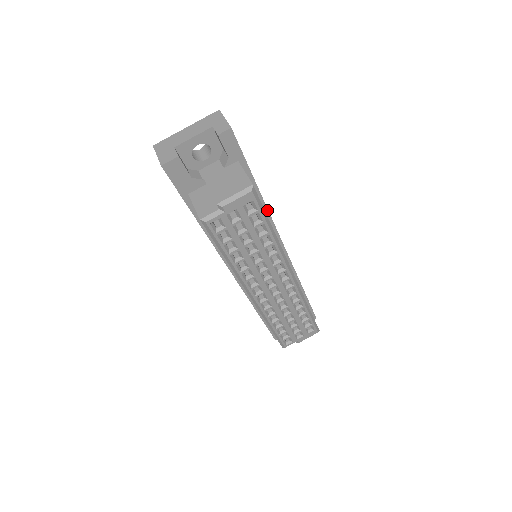
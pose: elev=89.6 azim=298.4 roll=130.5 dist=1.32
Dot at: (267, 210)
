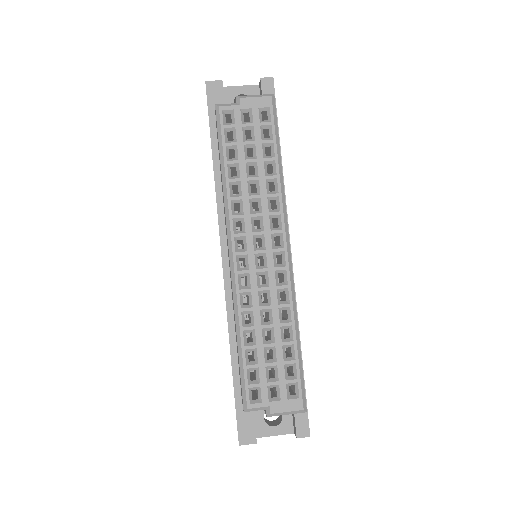
Dot at: occluded
